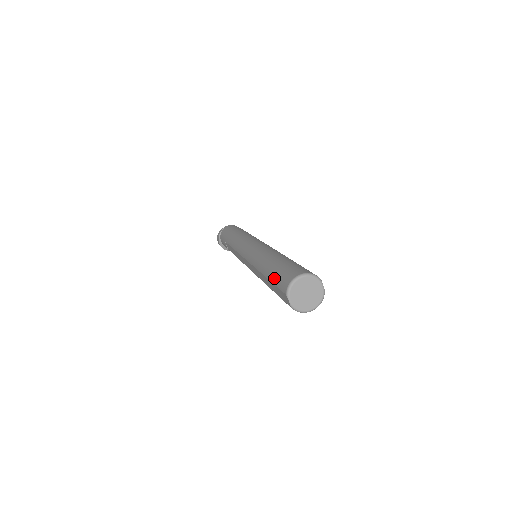
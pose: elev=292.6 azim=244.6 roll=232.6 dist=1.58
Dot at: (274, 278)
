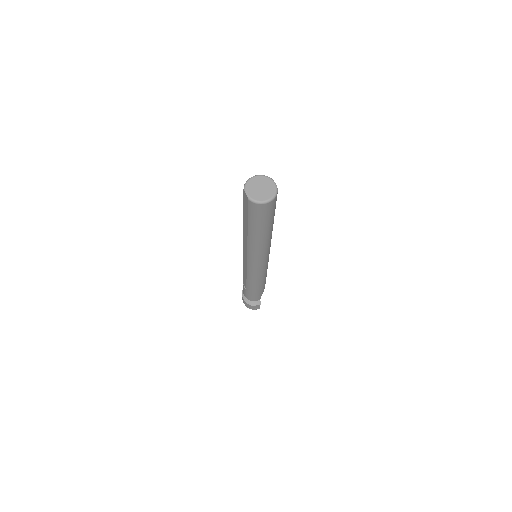
Dot at: occluded
